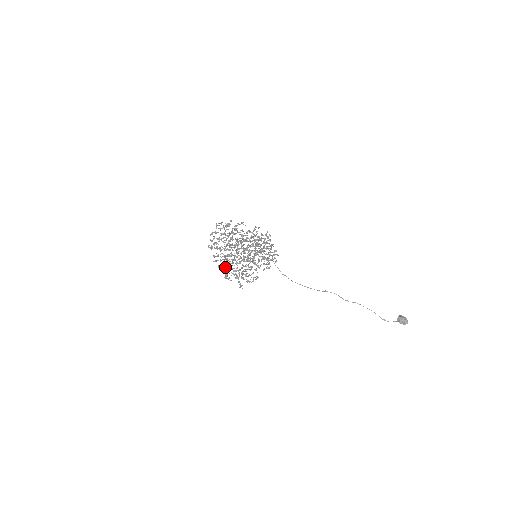
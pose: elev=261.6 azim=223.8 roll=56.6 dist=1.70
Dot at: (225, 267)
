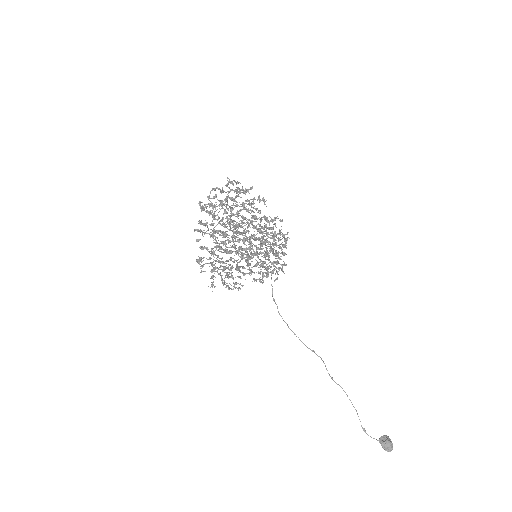
Dot at: occluded
